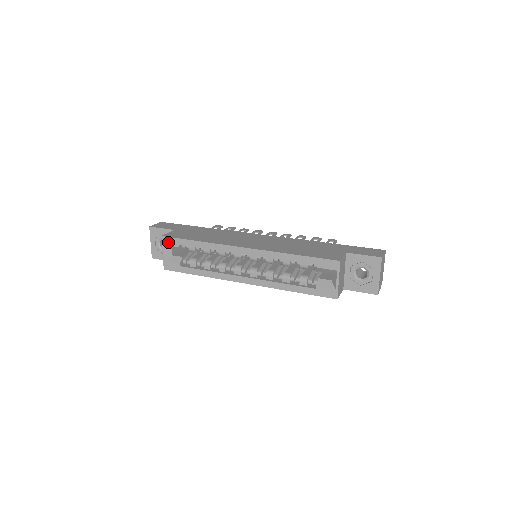
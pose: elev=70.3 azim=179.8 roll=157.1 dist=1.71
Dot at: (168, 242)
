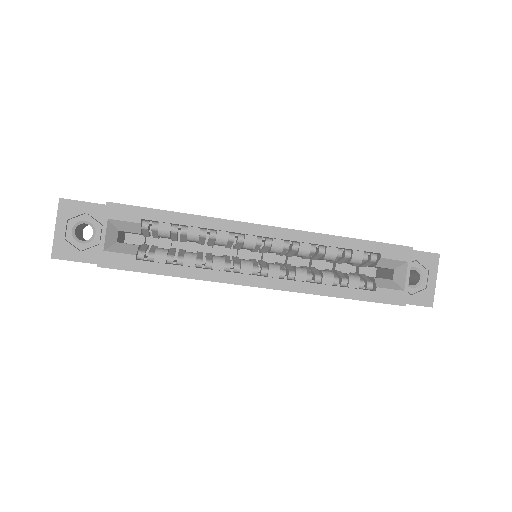
Dot at: (119, 213)
